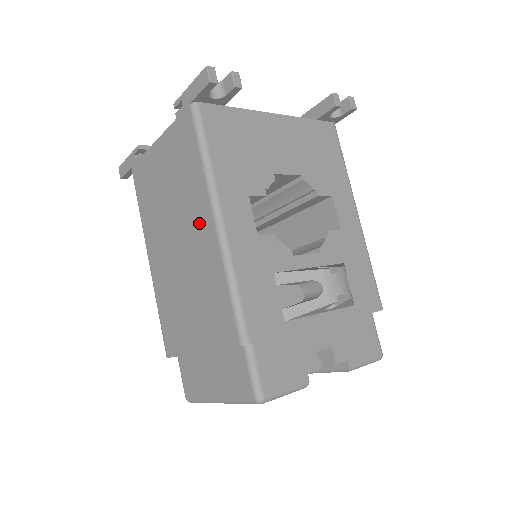
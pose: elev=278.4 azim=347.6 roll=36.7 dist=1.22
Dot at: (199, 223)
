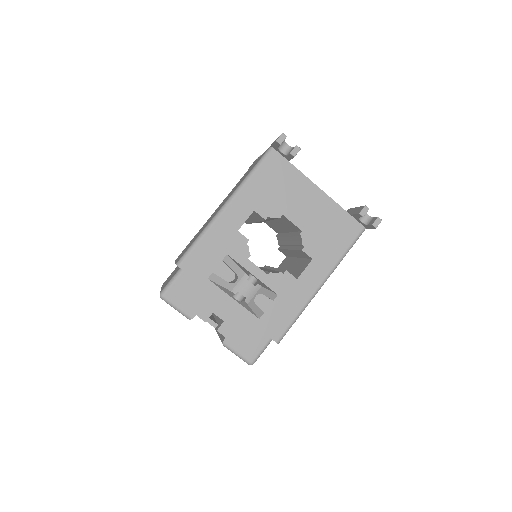
Dot at: occluded
